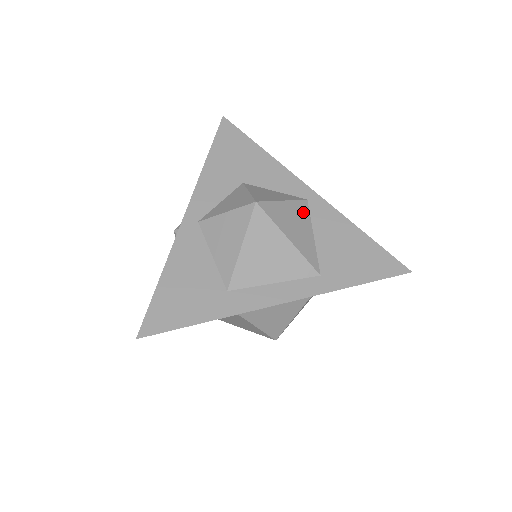
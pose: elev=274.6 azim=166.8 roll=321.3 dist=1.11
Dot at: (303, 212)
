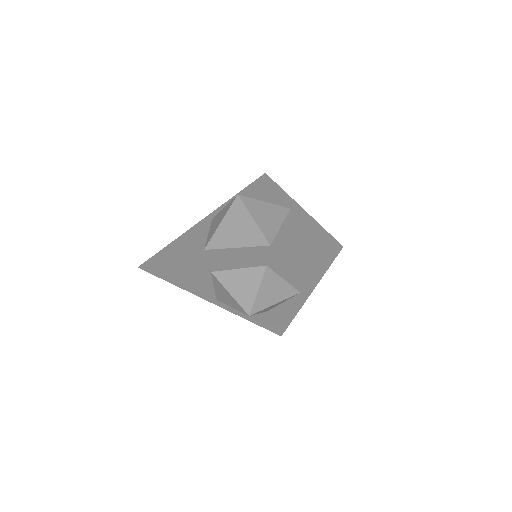
Dot at: (280, 212)
